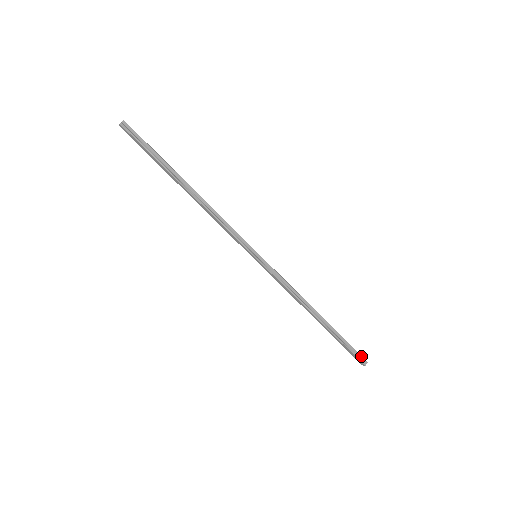
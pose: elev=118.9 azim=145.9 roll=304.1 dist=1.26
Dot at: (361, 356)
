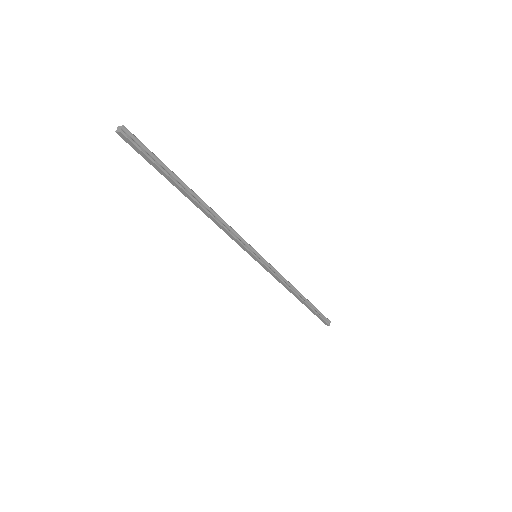
Dot at: (327, 319)
